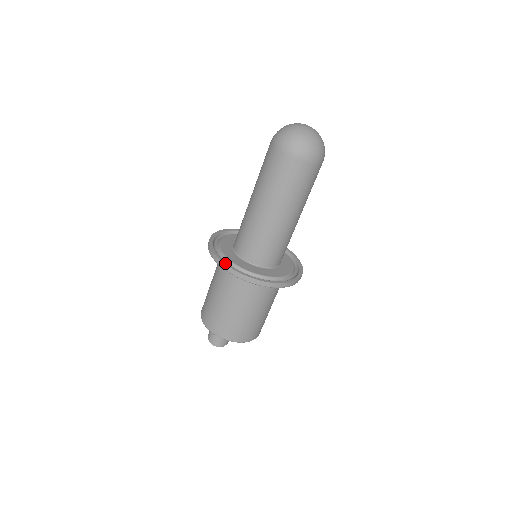
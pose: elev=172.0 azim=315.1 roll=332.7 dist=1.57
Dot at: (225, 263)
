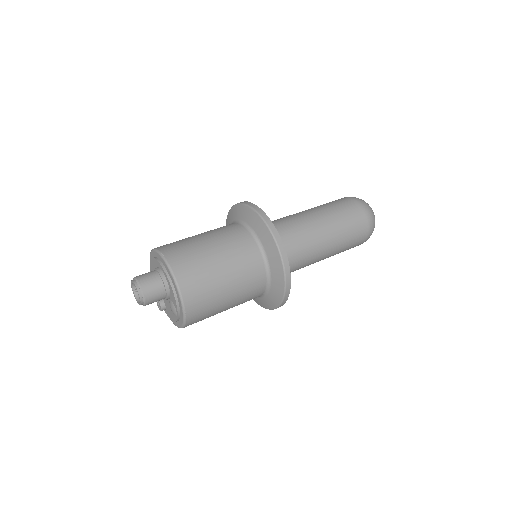
Dot at: (273, 224)
